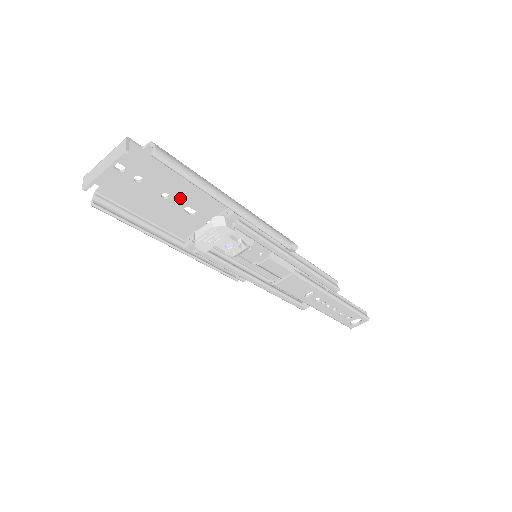
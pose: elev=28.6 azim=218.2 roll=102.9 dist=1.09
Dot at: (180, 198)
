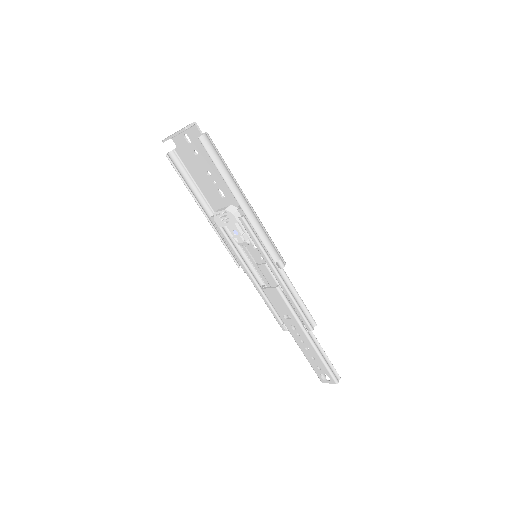
Dot at: (217, 180)
